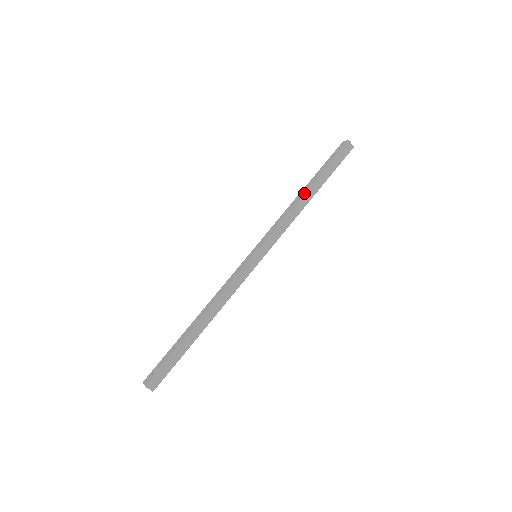
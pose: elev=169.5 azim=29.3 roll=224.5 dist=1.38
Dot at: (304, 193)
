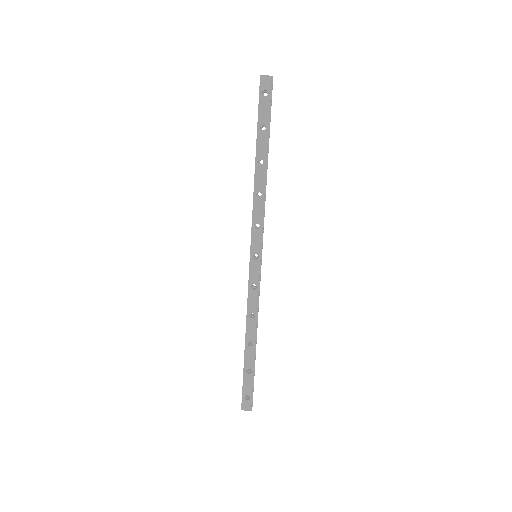
Dot at: (265, 168)
